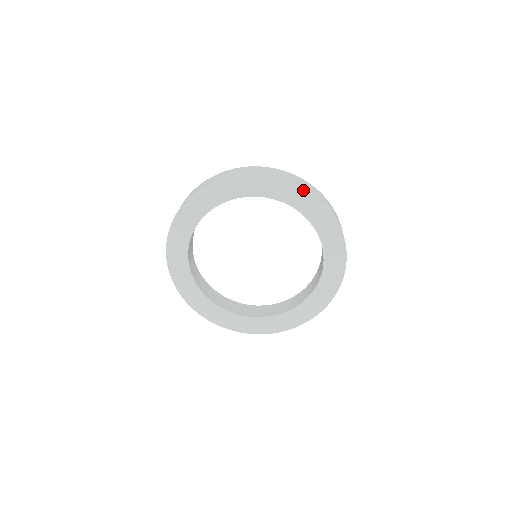
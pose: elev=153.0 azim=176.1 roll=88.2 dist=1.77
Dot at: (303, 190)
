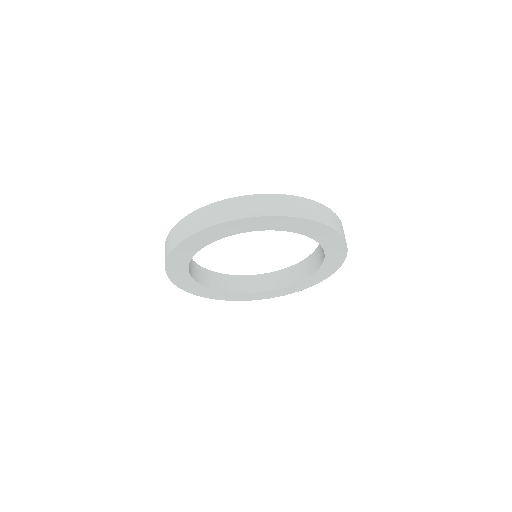
Dot at: (344, 254)
